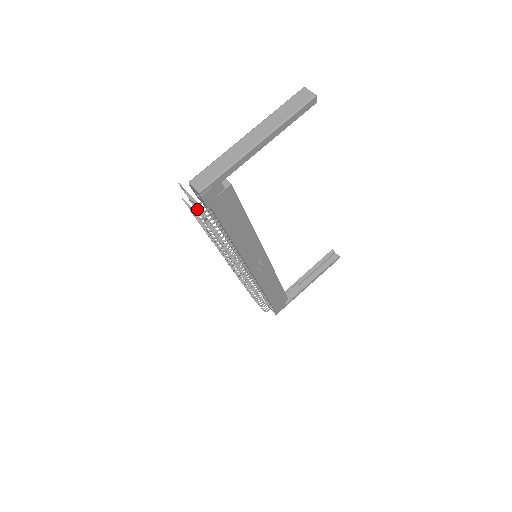
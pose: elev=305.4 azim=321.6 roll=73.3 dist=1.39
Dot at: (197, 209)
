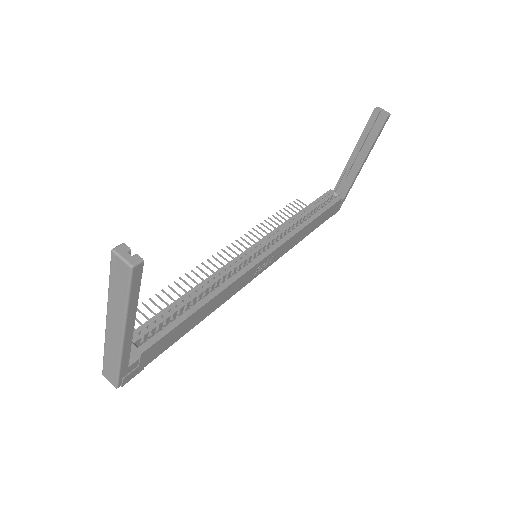
Dot at: (149, 310)
